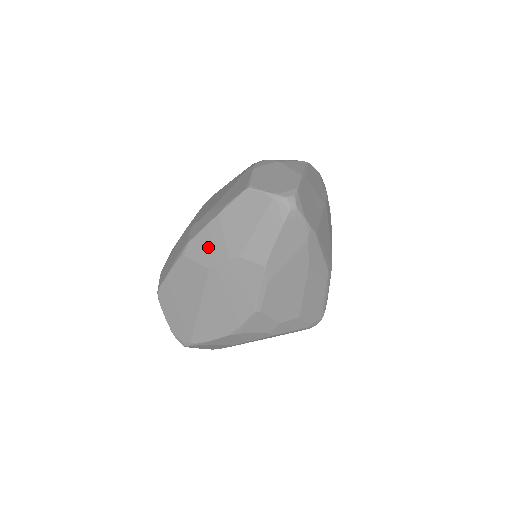
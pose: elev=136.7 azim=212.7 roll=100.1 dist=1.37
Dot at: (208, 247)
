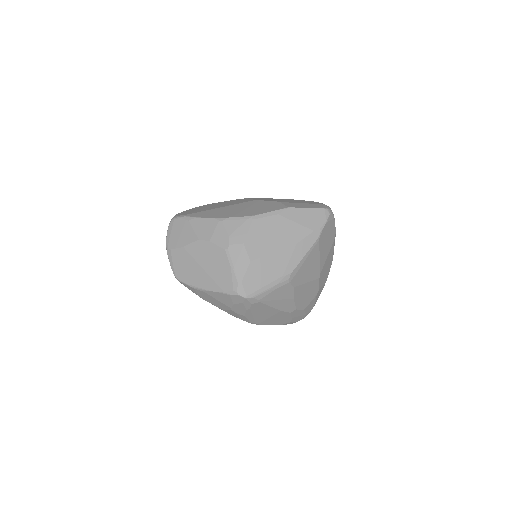
Dot at: (266, 199)
